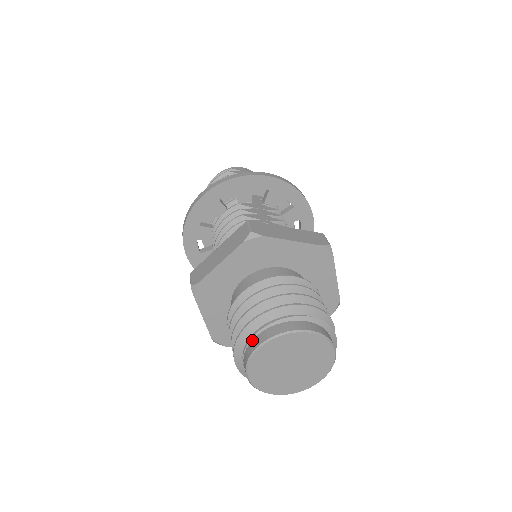
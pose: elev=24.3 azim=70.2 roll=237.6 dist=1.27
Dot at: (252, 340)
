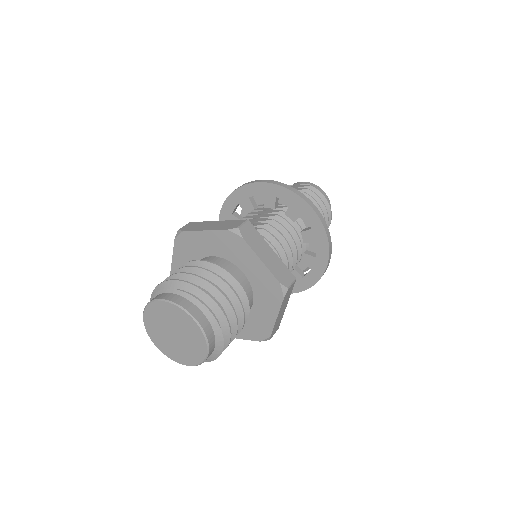
Dot at: occluded
